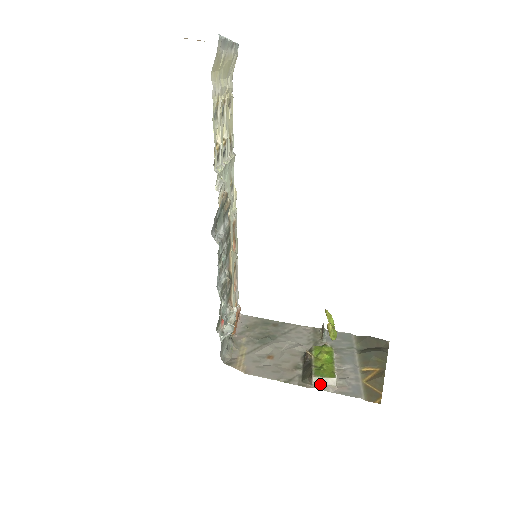
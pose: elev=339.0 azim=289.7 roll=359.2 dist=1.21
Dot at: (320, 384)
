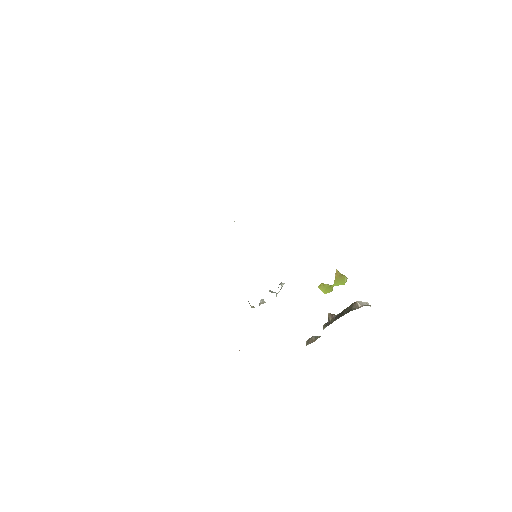
Dot at: (364, 305)
